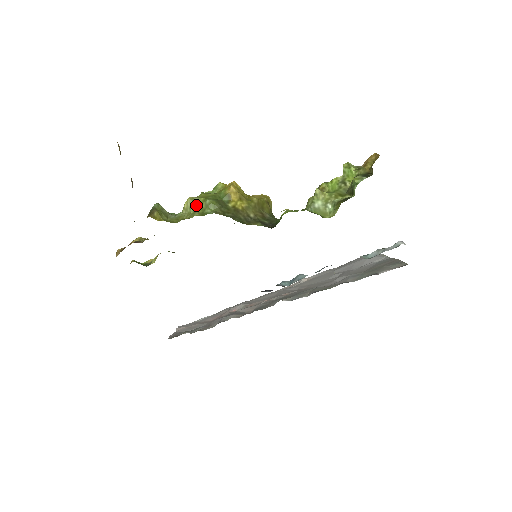
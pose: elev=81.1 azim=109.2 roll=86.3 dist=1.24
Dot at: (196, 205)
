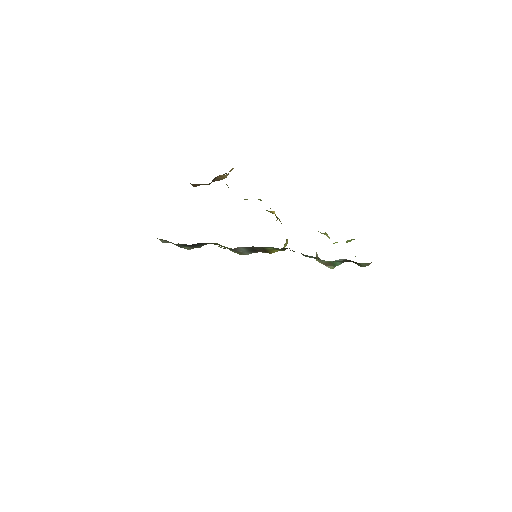
Dot at: occluded
